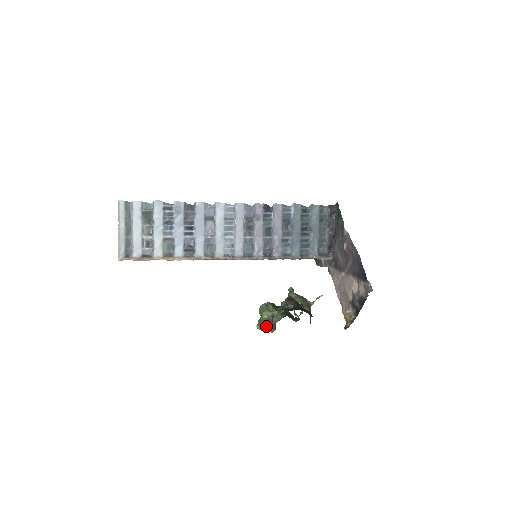
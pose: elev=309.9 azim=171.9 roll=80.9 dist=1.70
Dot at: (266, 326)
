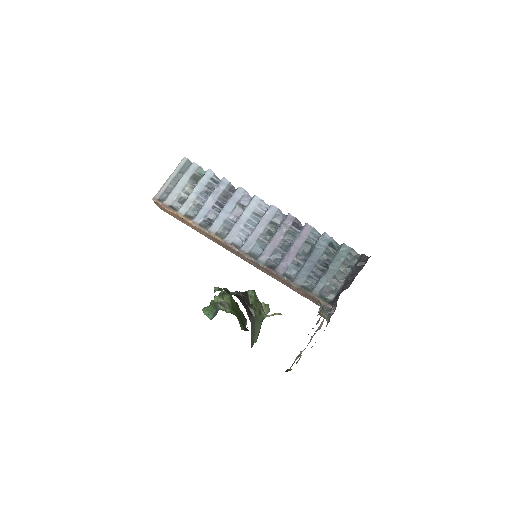
Dot at: (210, 311)
